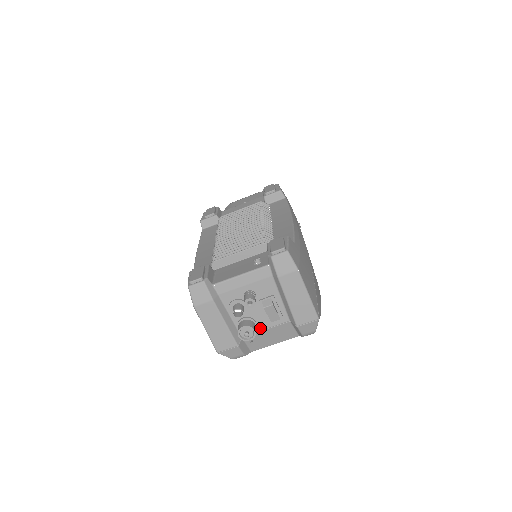
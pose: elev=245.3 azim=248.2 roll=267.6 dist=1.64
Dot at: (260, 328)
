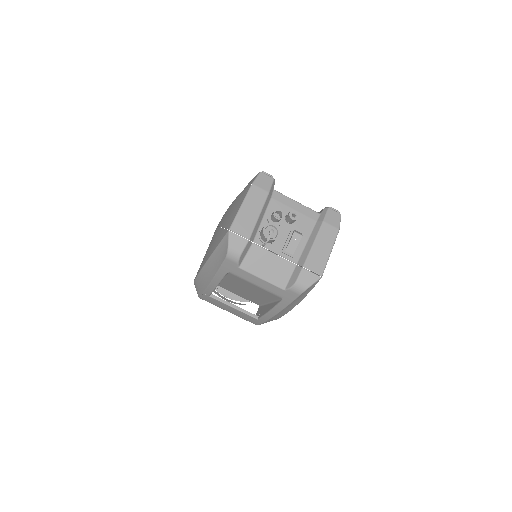
Dot at: (272, 248)
